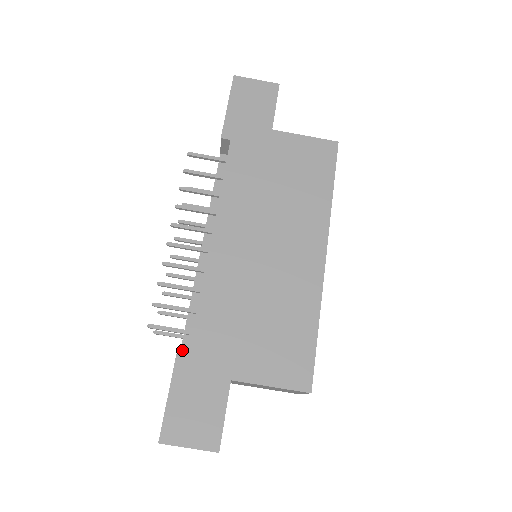
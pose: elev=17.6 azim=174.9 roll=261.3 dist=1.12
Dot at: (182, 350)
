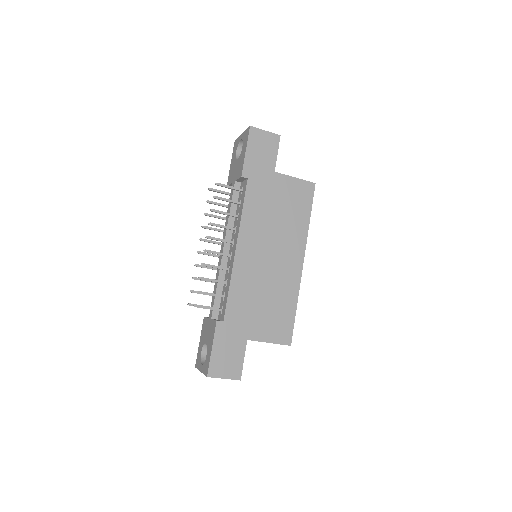
Dot at: (219, 323)
